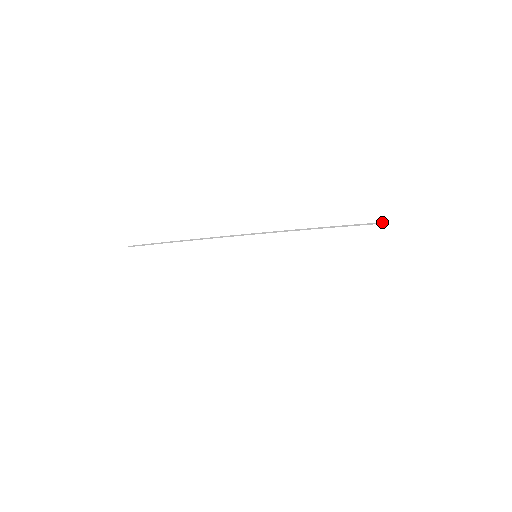
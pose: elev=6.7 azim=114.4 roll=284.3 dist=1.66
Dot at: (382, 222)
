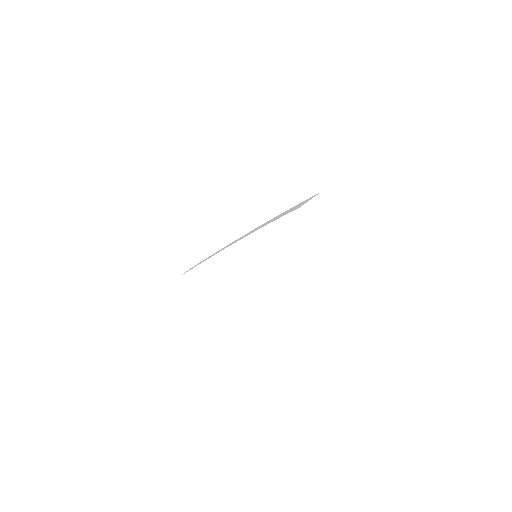
Dot at: (314, 195)
